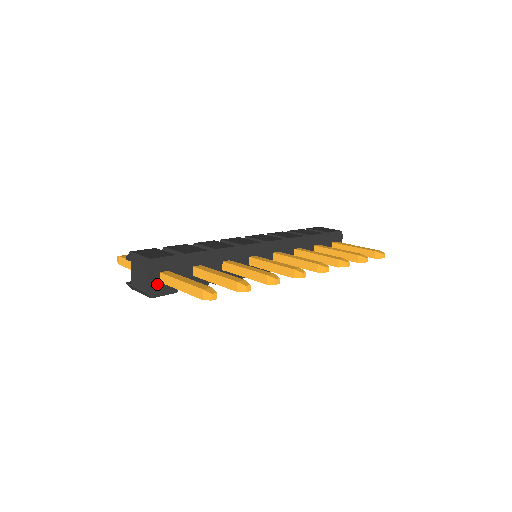
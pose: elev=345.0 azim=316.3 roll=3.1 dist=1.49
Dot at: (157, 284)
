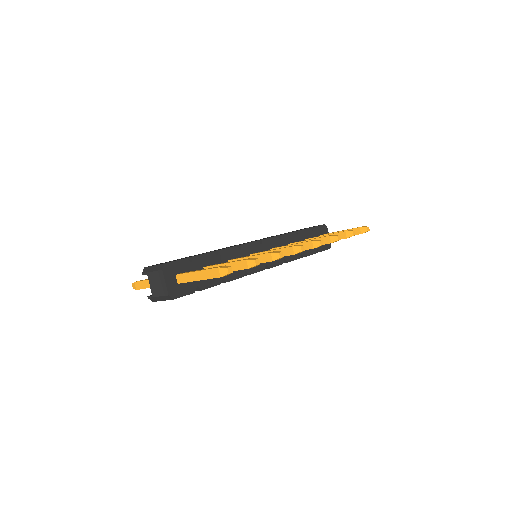
Dot at: (176, 286)
